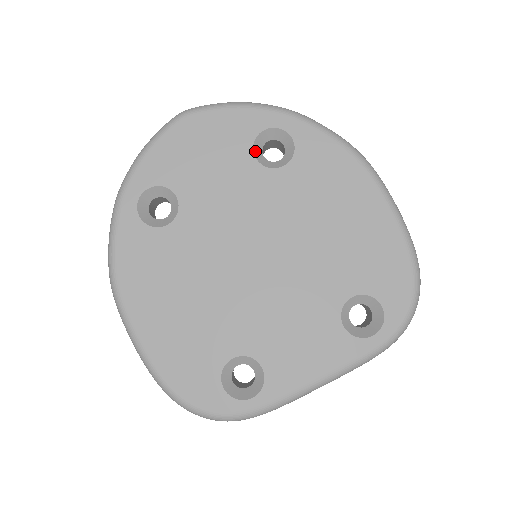
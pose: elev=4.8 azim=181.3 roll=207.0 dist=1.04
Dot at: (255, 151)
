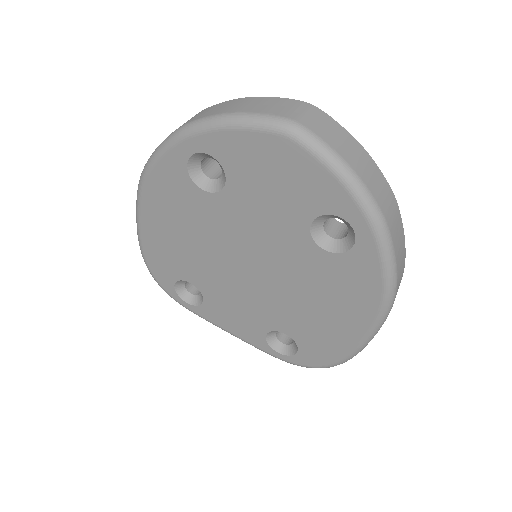
Dot at: (317, 219)
